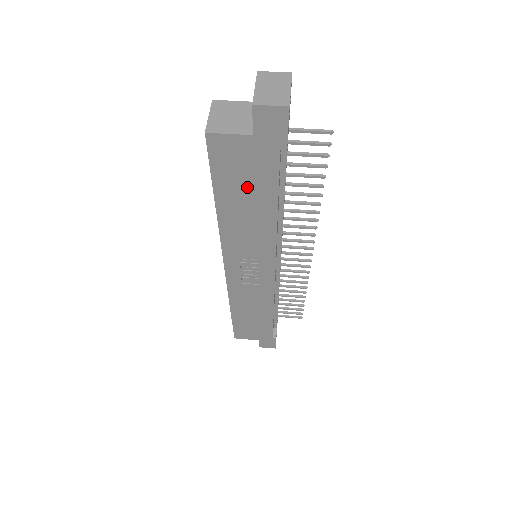
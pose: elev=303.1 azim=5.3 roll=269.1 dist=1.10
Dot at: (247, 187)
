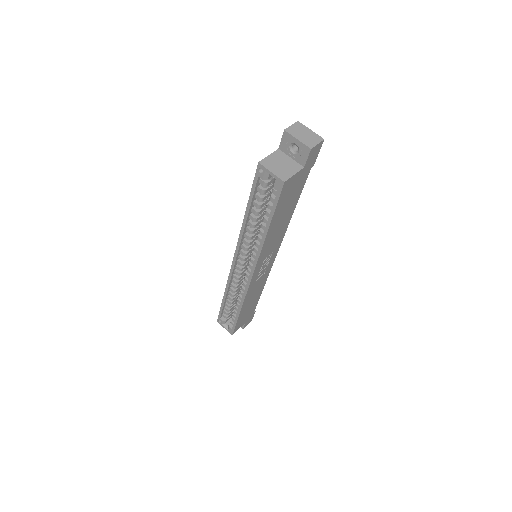
Dot at: (288, 204)
